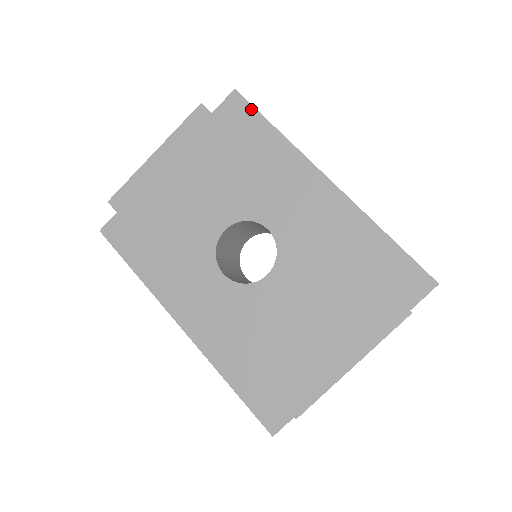
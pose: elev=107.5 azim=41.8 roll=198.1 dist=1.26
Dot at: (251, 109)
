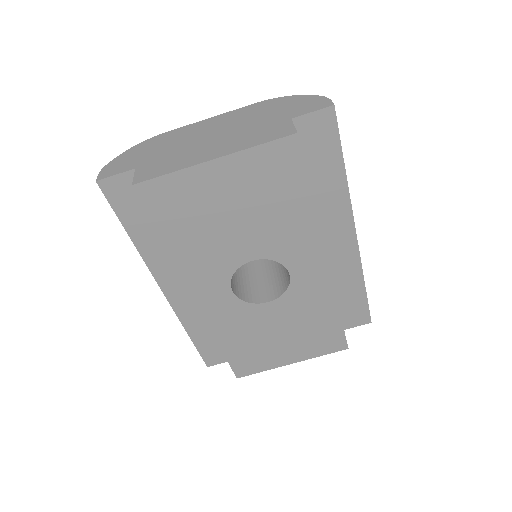
Dot at: (336, 138)
